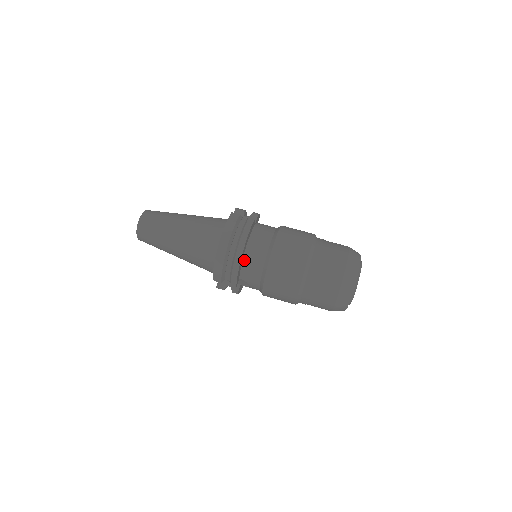
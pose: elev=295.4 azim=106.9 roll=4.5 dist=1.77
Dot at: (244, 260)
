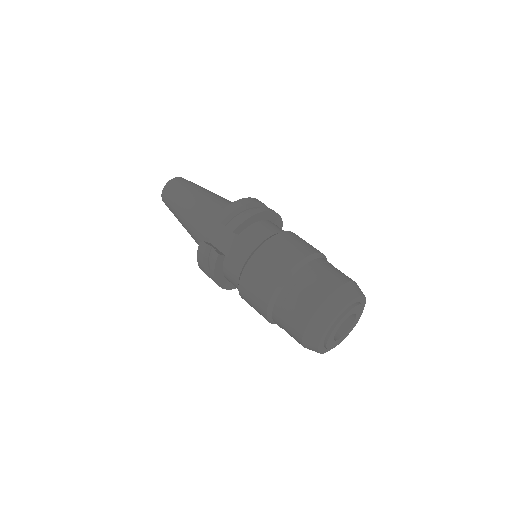
Dot at: (259, 222)
